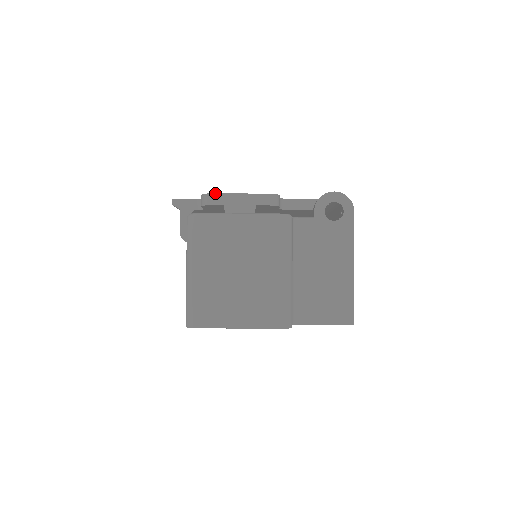
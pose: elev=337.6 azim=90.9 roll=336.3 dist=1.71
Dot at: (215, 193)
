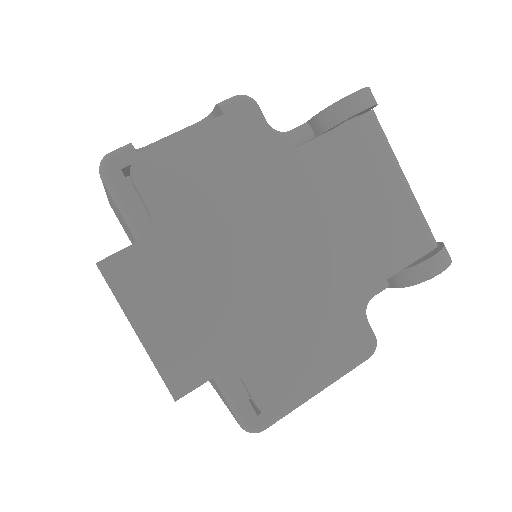
Dot at: occluded
